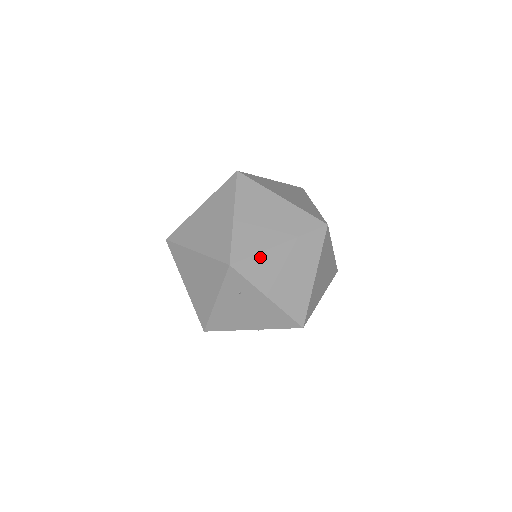
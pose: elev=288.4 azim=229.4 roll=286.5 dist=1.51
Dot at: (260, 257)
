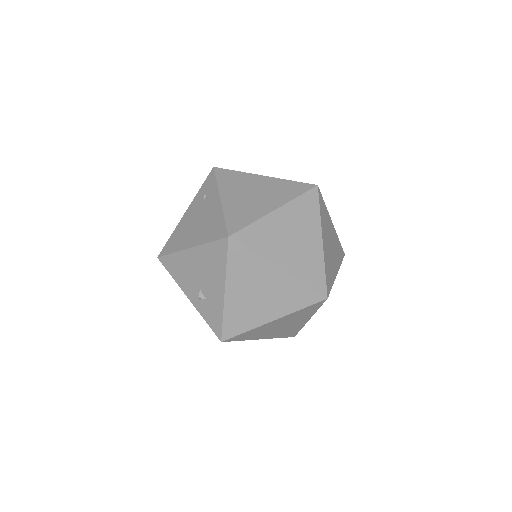
Dot at: (240, 174)
